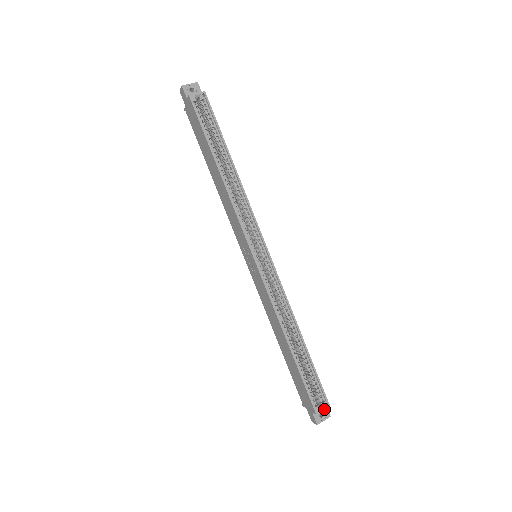
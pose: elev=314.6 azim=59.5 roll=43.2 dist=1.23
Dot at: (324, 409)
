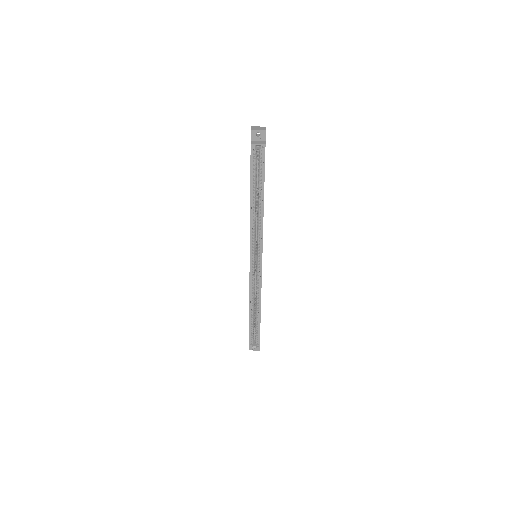
Dot at: (255, 348)
